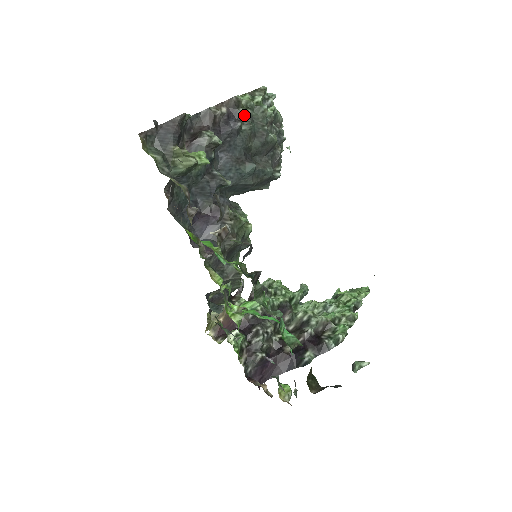
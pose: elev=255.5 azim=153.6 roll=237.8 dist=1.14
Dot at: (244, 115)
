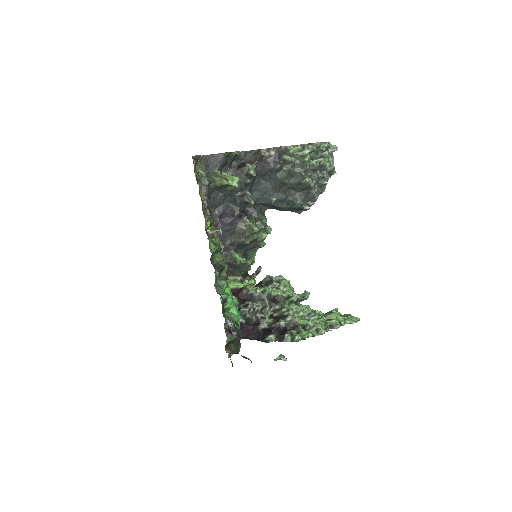
Dot at: (286, 161)
